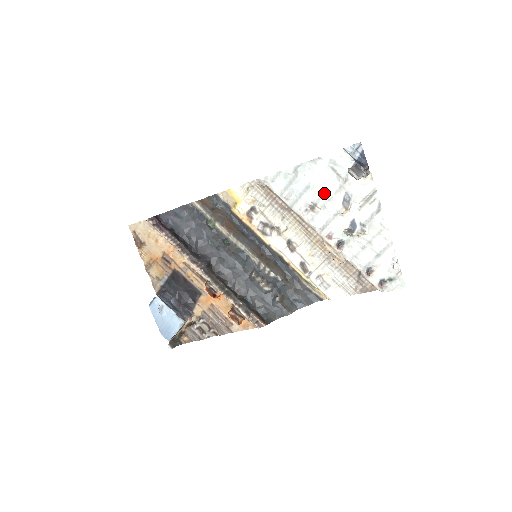
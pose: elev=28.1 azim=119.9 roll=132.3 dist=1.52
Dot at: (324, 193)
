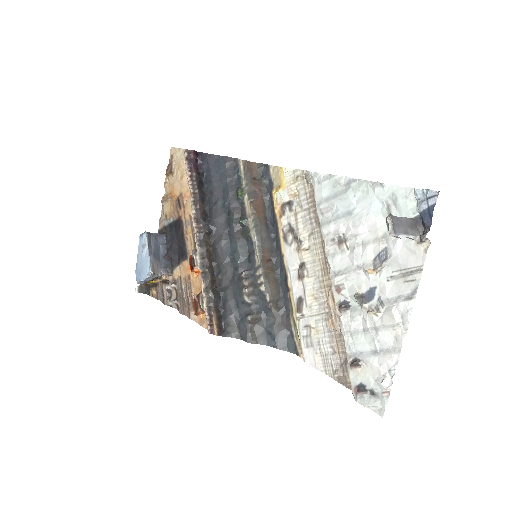
Dot at: (362, 232)
